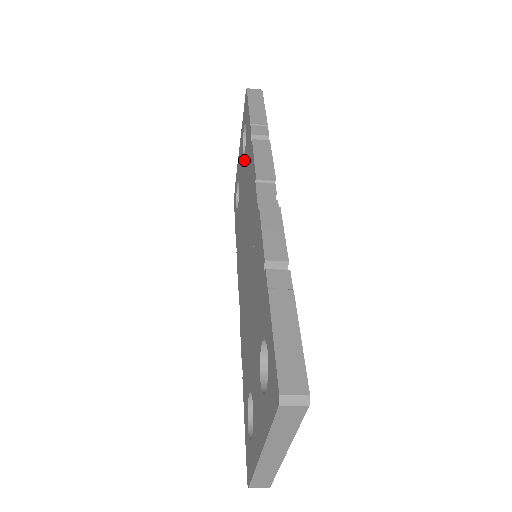
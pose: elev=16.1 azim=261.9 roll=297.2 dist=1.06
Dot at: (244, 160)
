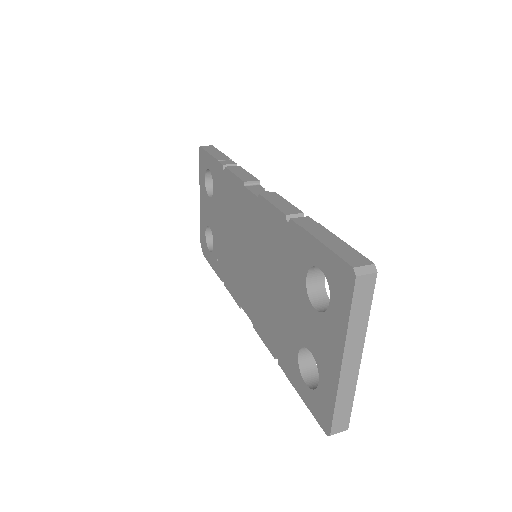
Dot at: (214, 197)
